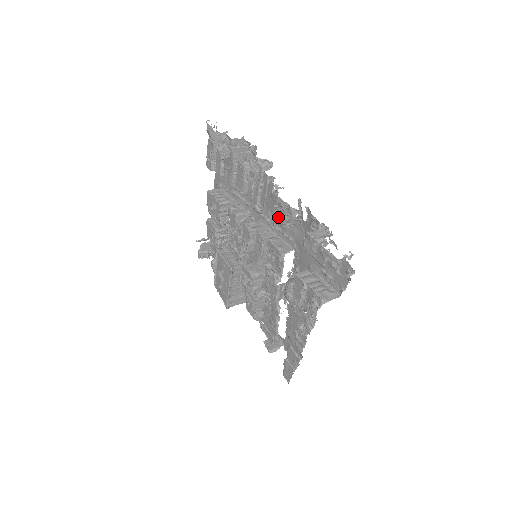
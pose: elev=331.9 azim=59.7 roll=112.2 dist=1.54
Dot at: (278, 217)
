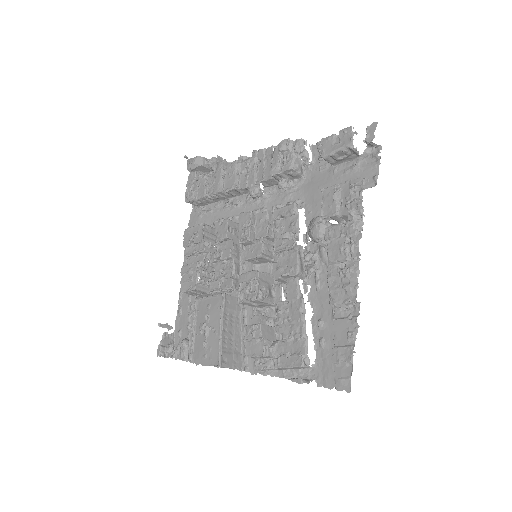
Dot at: (284, 165)
